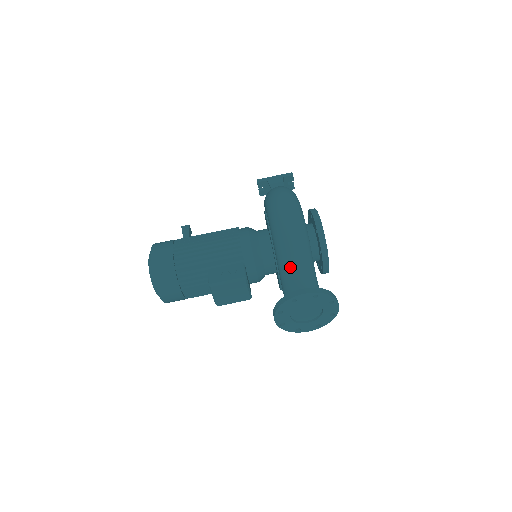
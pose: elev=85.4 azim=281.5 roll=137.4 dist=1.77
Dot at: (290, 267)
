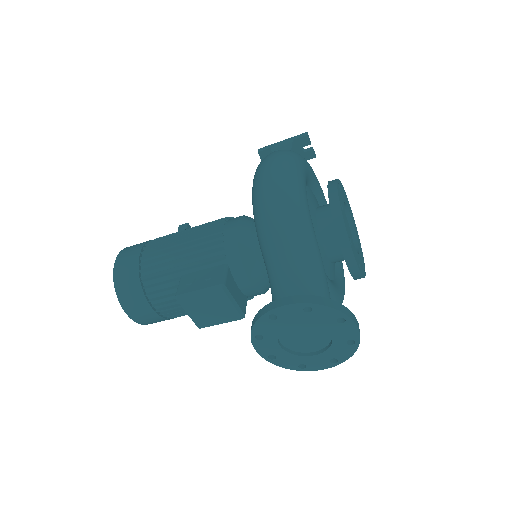
Dot at: (276, 264)
